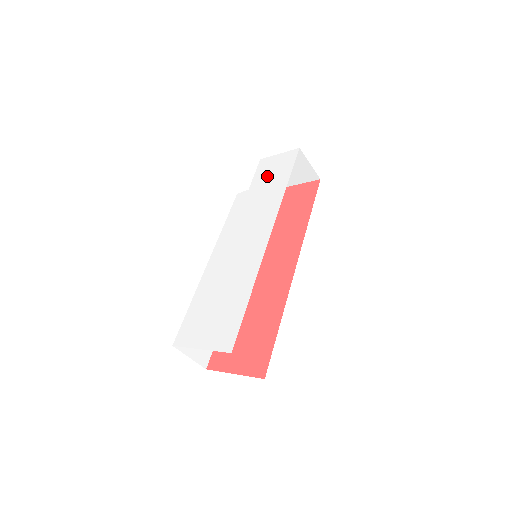
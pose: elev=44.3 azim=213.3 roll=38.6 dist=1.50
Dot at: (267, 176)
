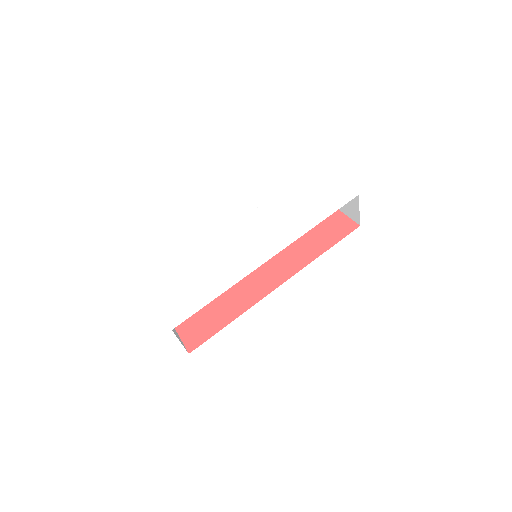
Dot at: (316, 197)
